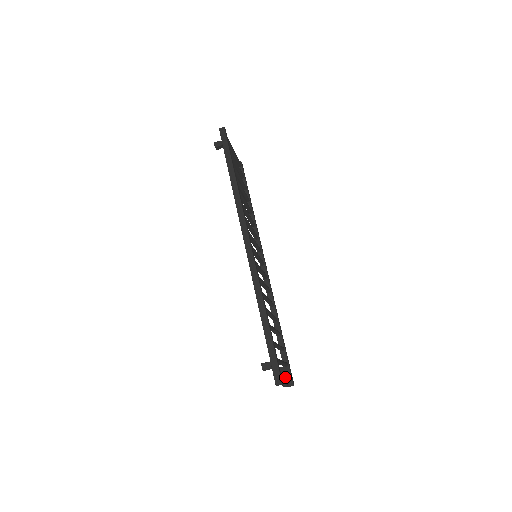
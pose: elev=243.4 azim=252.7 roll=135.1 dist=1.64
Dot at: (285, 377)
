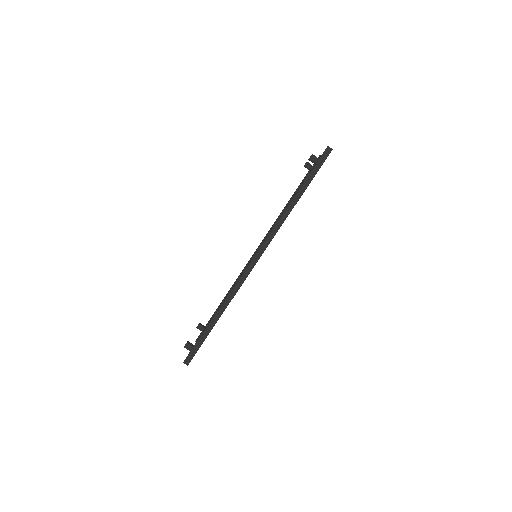
Dot at: occluded
